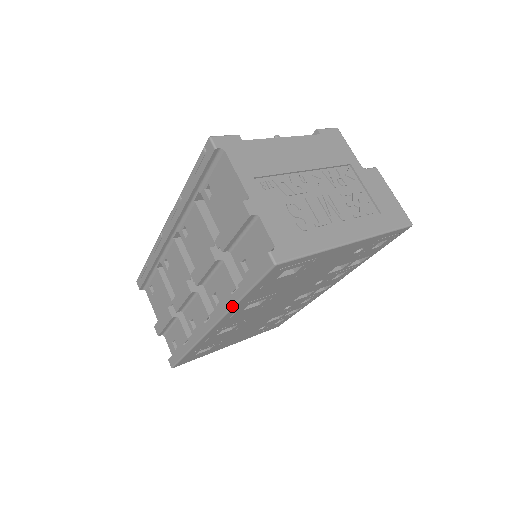
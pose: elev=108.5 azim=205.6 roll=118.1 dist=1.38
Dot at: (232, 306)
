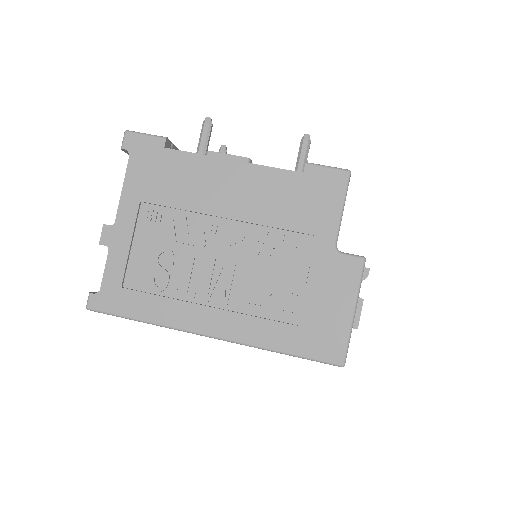
Dot at: occluded
